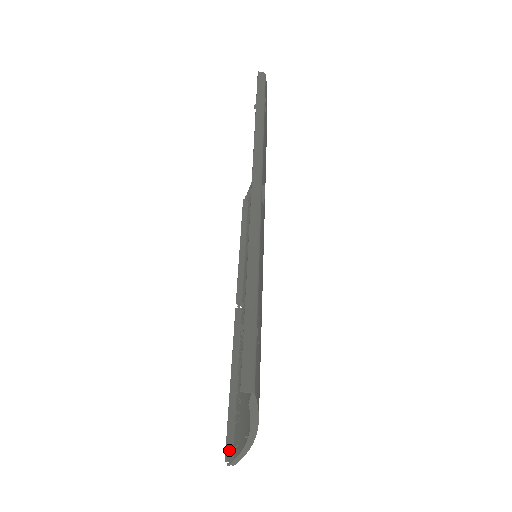
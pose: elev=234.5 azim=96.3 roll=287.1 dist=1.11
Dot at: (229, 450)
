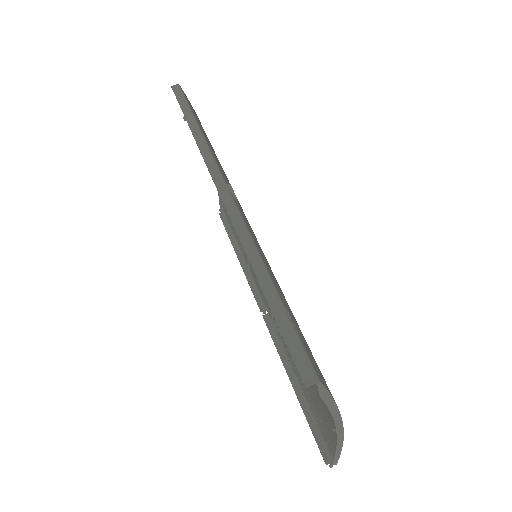
Dot at: (324, 452)
